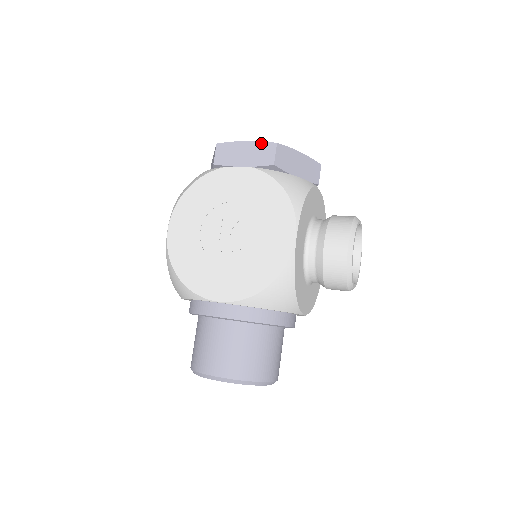
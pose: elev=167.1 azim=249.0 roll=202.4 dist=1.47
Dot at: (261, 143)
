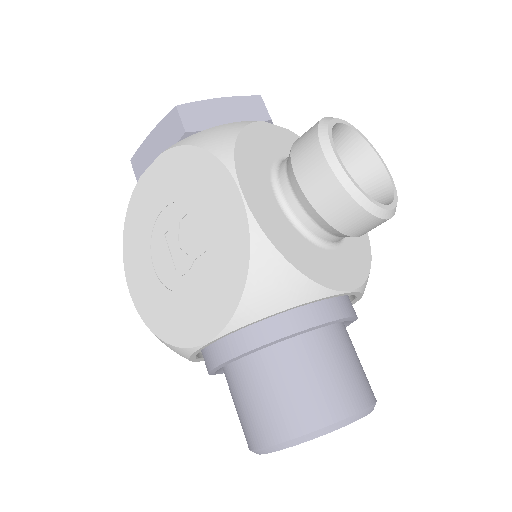
Dot at: (163, 121)
